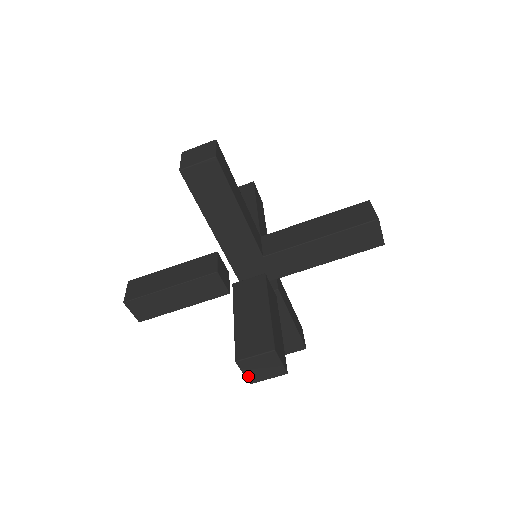
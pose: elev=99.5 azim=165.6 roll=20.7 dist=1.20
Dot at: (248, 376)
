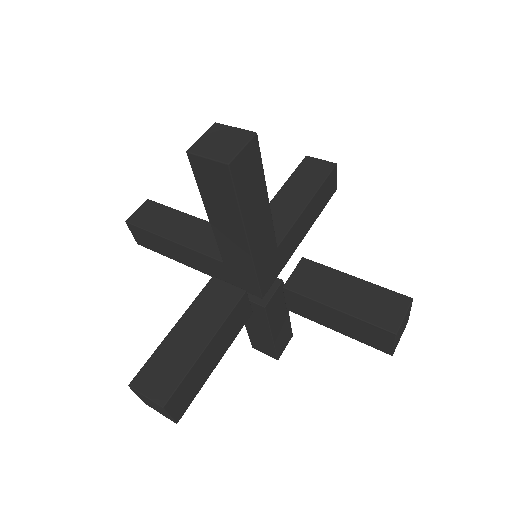
Dot at: (395, 346)
